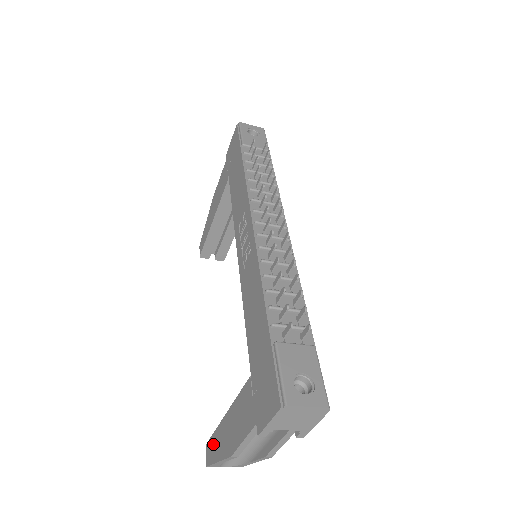
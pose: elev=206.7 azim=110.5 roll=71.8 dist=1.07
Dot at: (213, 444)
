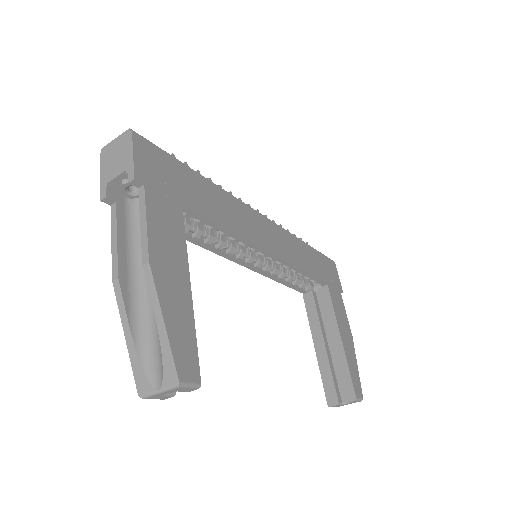
Dot at: occluded
